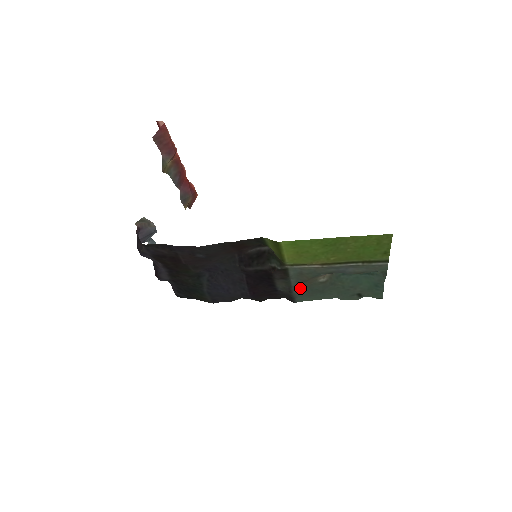
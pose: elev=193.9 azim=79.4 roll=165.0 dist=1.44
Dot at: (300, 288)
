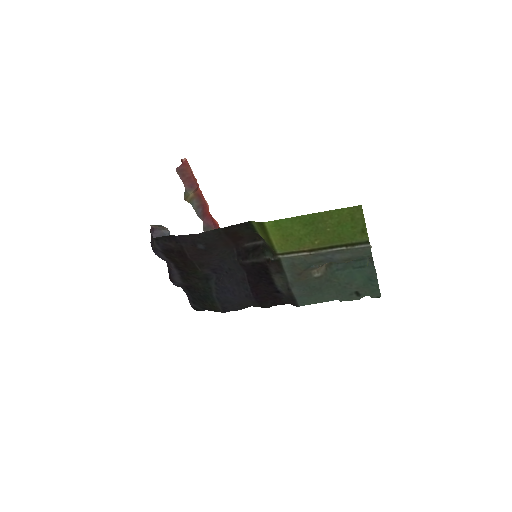
Dot at: (297, 284)
